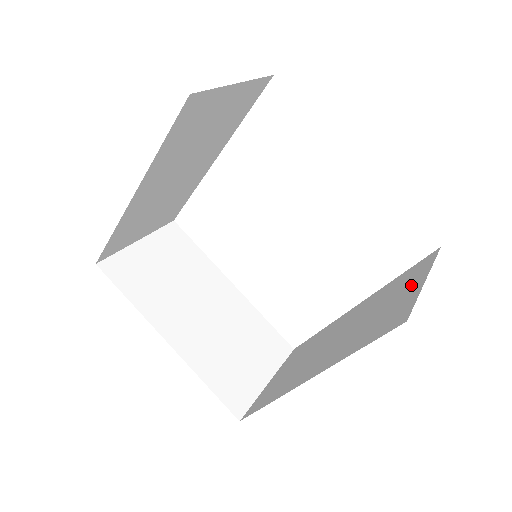
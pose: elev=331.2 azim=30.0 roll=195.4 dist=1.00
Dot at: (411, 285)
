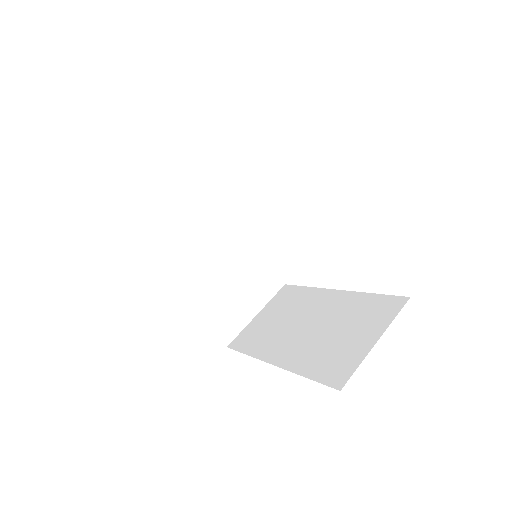
Dot at: (368, 332)
